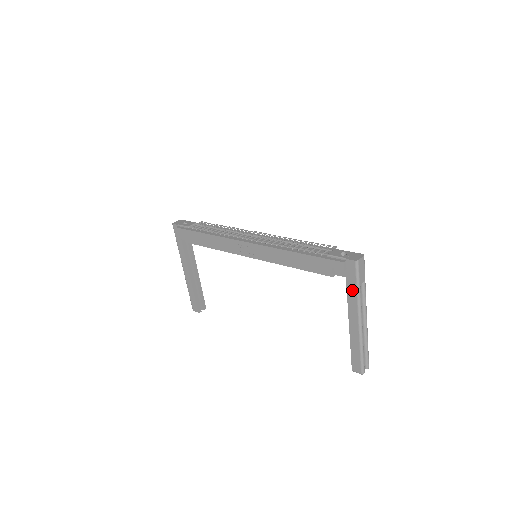
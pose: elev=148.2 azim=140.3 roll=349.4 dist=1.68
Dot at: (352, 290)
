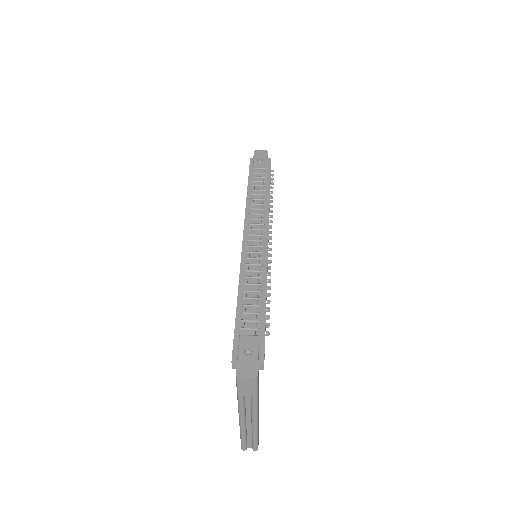
Dot at: occluded
